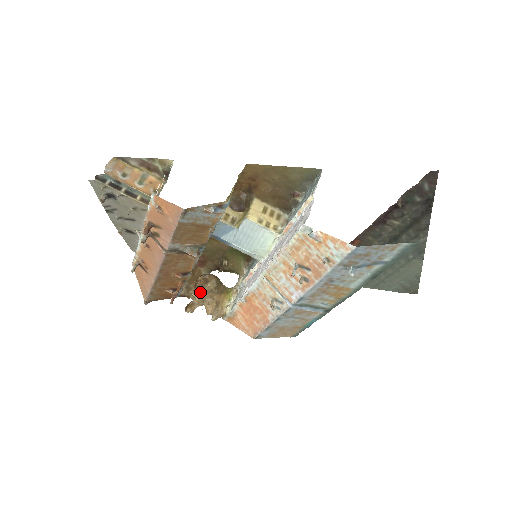
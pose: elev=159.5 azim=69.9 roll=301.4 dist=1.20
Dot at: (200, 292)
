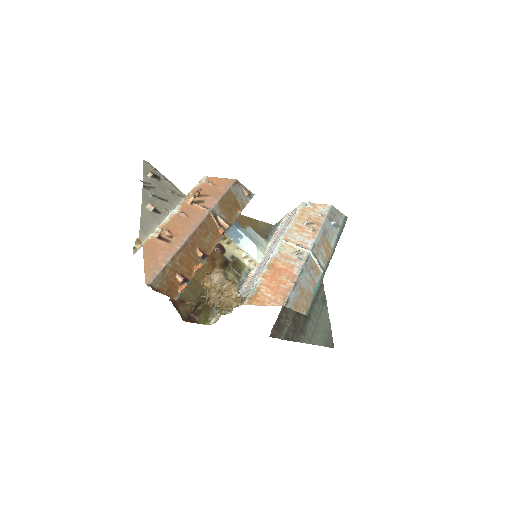
Dot at: (222, 270)
